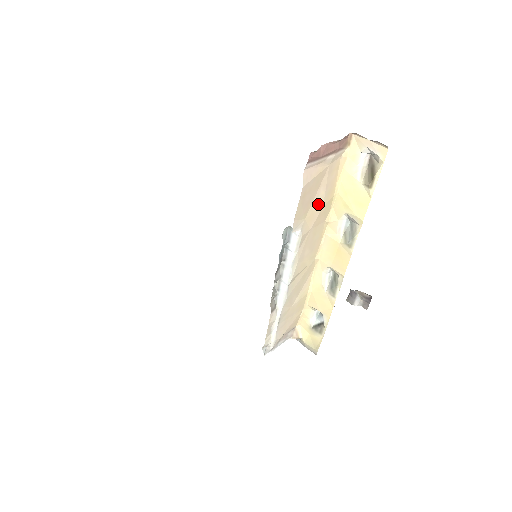
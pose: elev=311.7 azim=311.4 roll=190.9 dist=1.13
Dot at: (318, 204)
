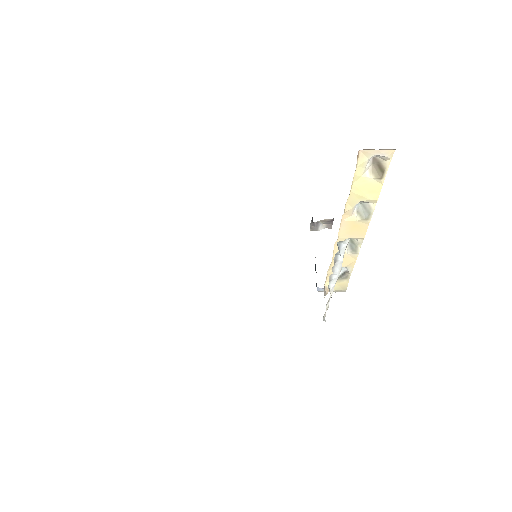
Dot at: occluded
